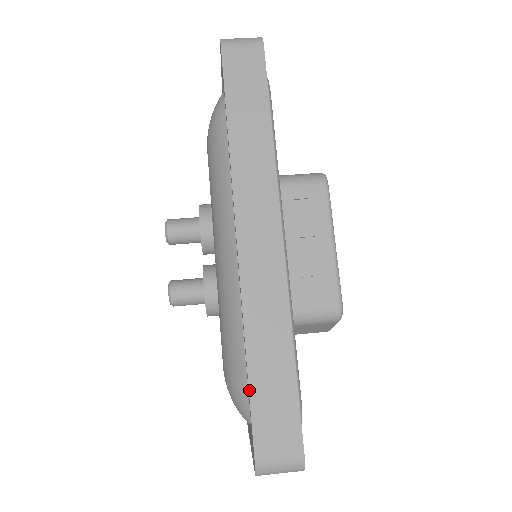
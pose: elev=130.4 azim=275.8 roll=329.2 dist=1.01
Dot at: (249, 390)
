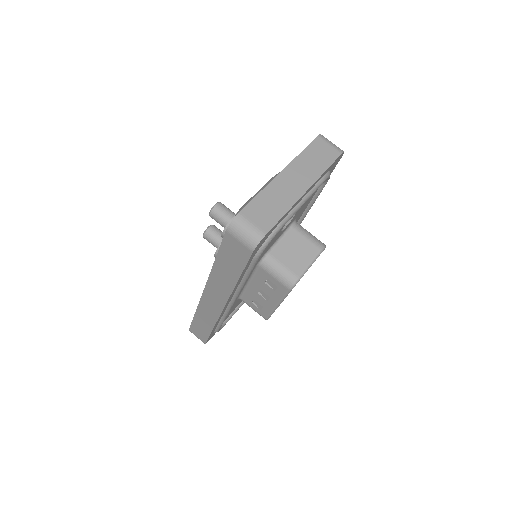
Dot at: (192, 320)
